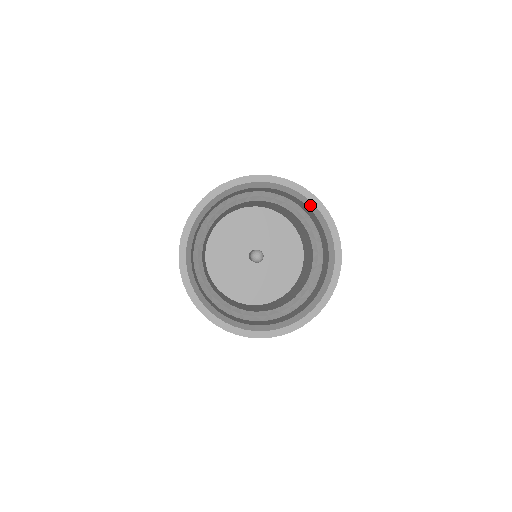
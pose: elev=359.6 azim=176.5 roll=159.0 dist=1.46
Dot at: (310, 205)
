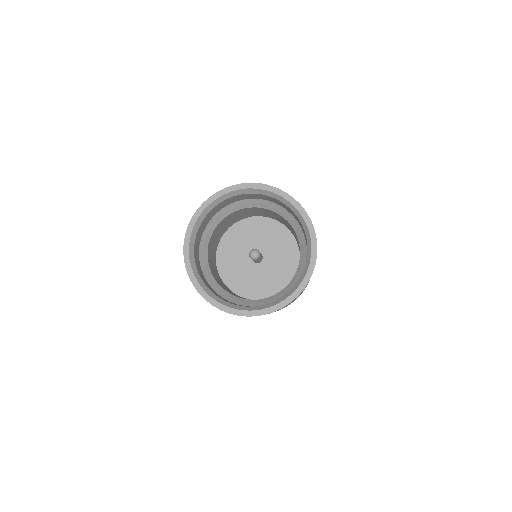
Dot at: (239, 192)
